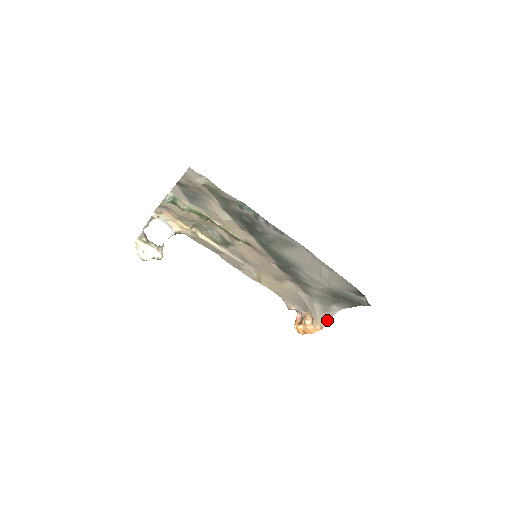
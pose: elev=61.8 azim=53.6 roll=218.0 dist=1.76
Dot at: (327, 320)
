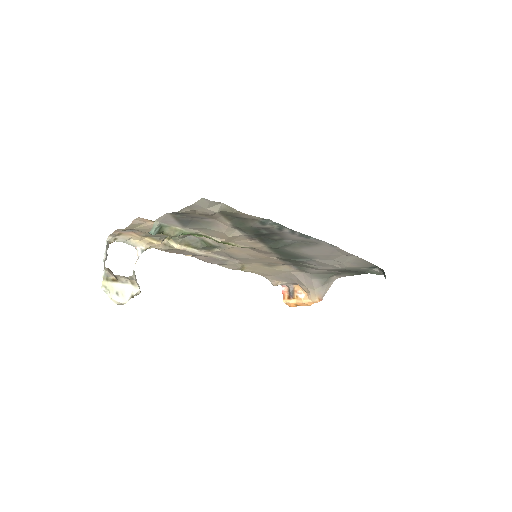
Dot at: (326, 291)
